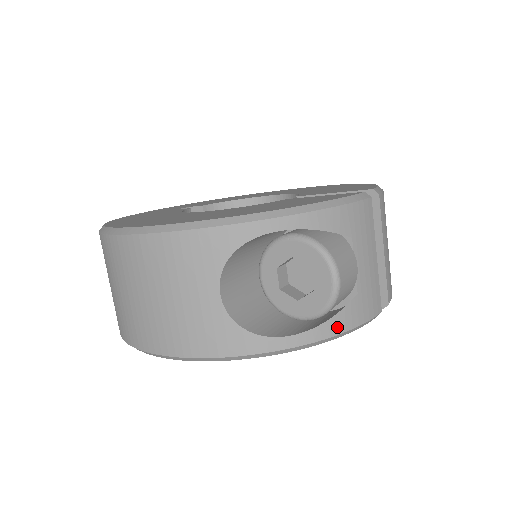
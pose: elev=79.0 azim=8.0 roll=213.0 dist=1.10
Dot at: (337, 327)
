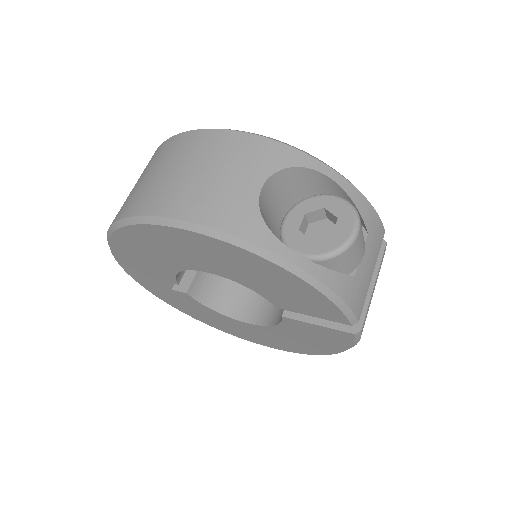
Dot at: (332, 282)
